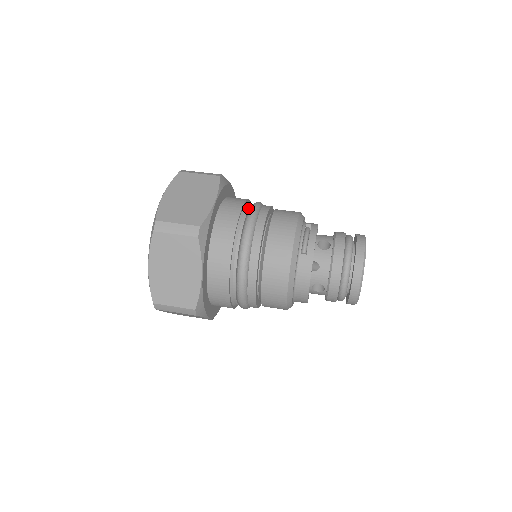
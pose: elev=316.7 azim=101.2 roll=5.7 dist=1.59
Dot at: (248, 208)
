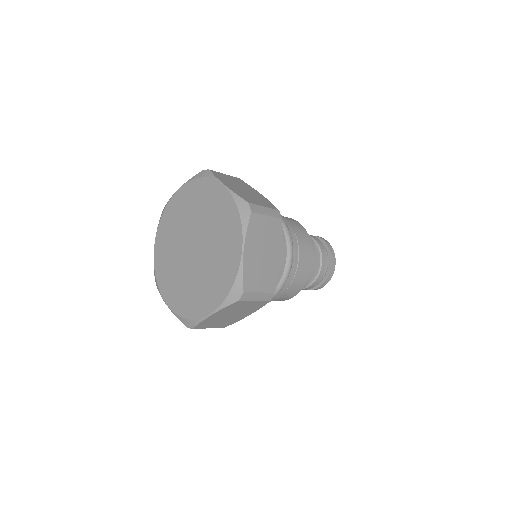
Dot at: occluded
